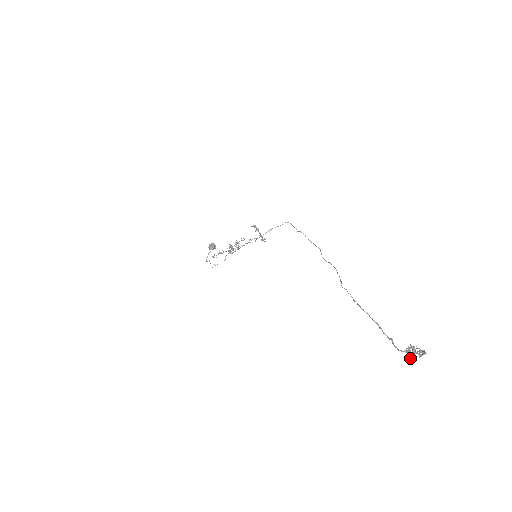
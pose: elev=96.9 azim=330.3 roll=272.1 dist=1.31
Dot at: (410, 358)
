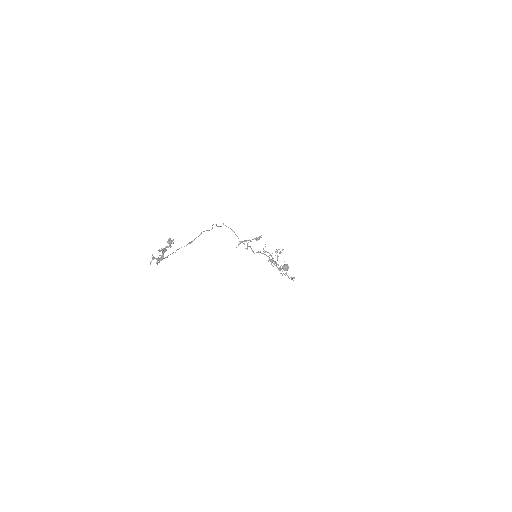
Dot at: (160, 260)
